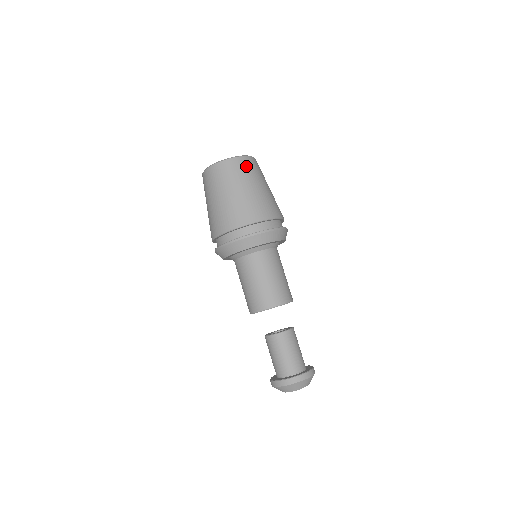
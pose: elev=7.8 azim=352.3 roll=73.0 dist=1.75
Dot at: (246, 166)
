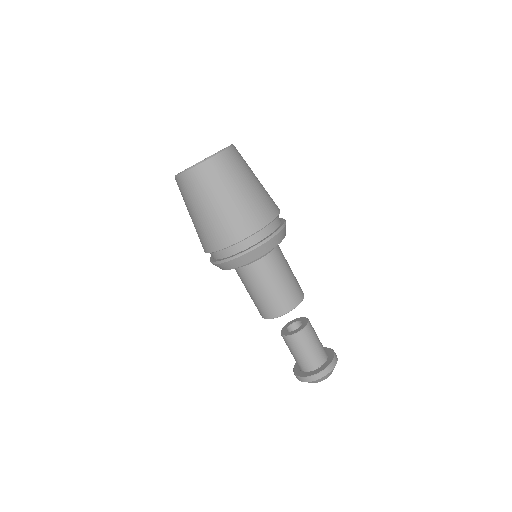
Dot at: (192, 184)
